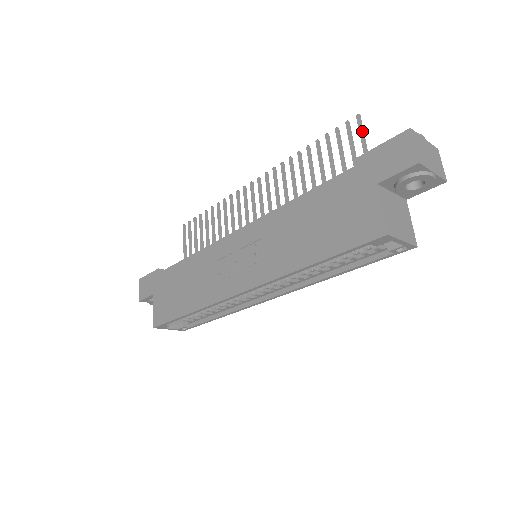
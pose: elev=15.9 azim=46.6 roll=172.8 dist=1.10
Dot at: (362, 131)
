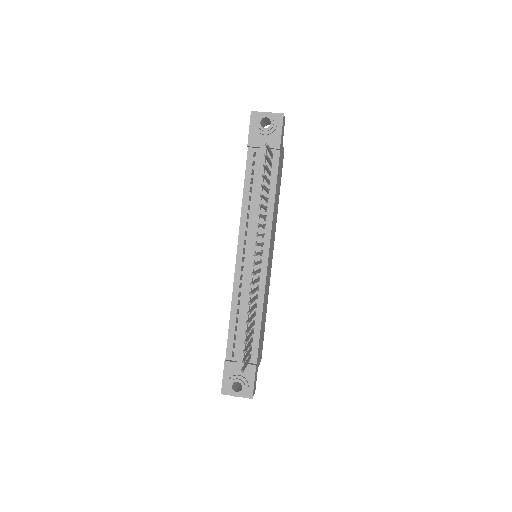
Dot at: occluded
